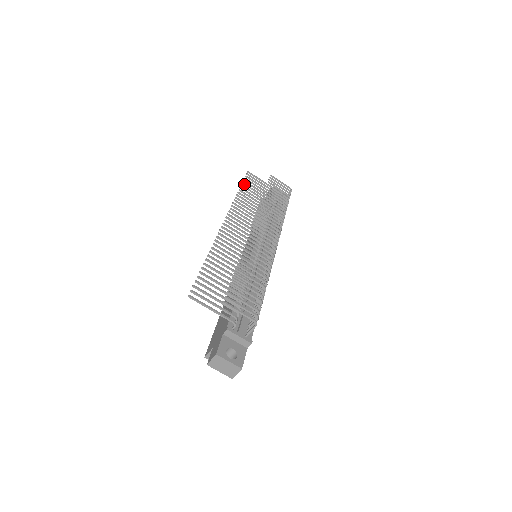
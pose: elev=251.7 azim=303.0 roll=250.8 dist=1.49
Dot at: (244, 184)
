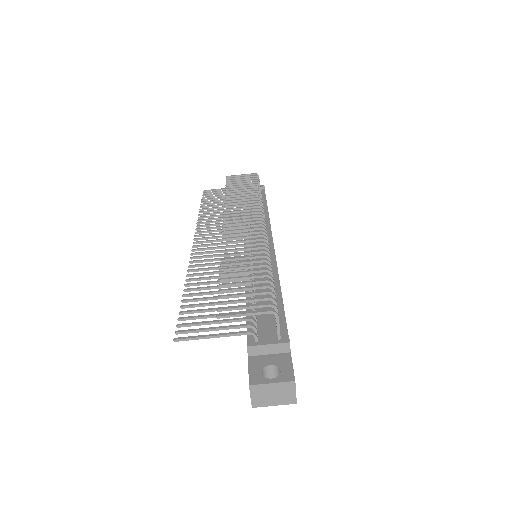
Dot at: (204, 202)
